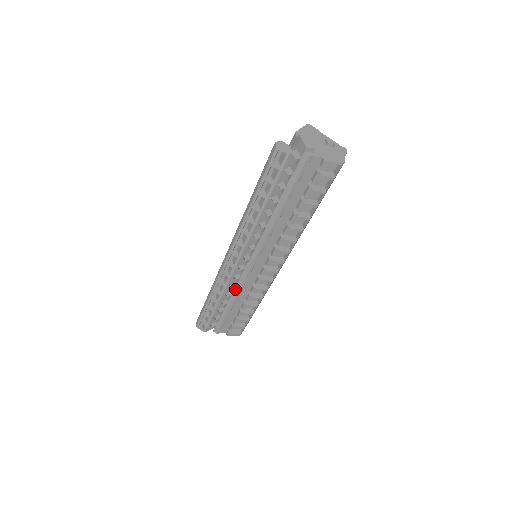
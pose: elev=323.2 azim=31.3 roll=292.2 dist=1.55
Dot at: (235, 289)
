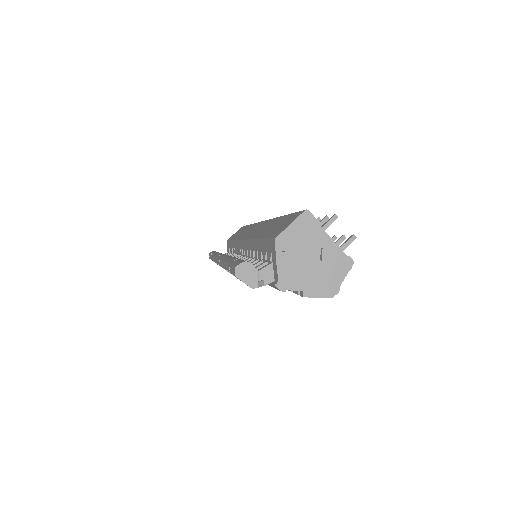
Dot at: occluded
